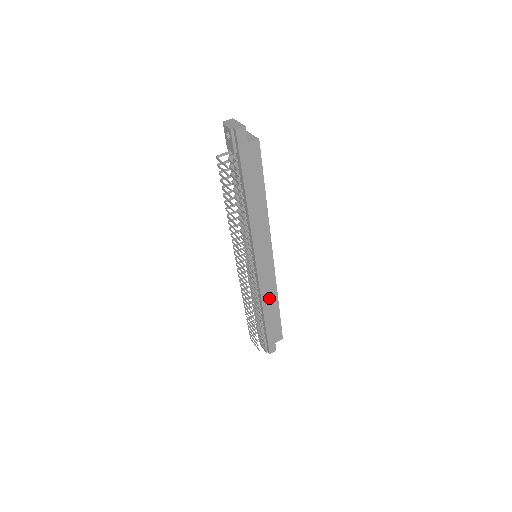
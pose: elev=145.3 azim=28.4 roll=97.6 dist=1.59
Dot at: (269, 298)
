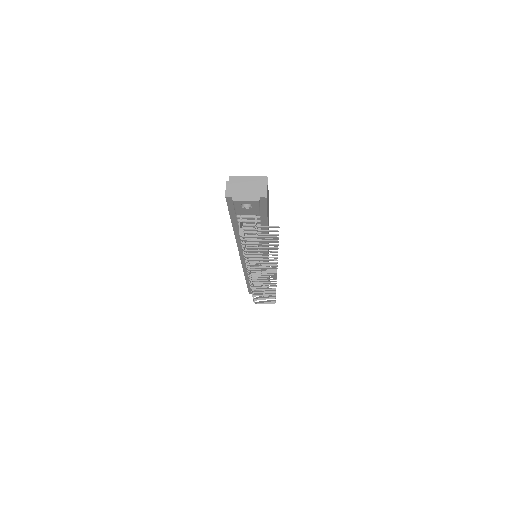
Dot at: occluded
